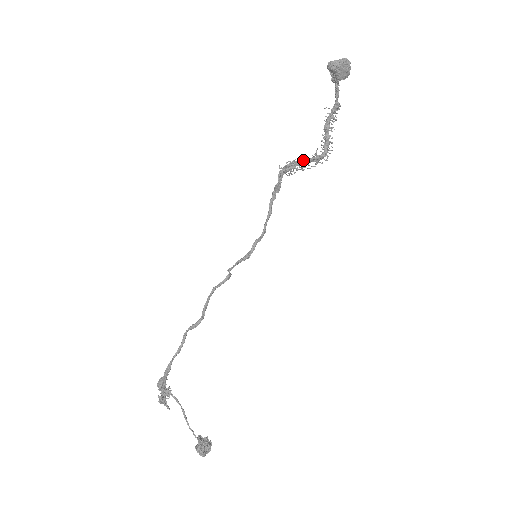
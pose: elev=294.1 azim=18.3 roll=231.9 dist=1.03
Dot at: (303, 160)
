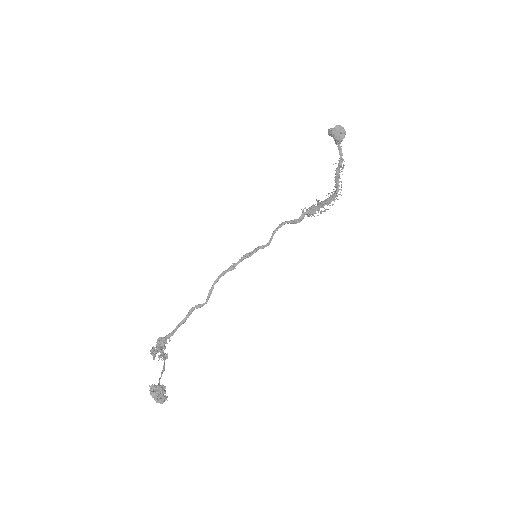
Dot at: (319, 204)
